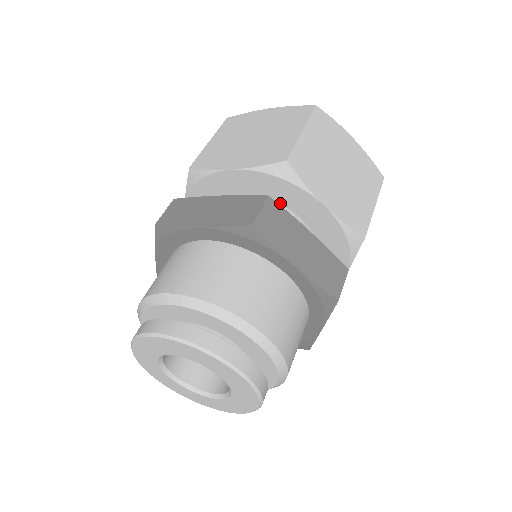
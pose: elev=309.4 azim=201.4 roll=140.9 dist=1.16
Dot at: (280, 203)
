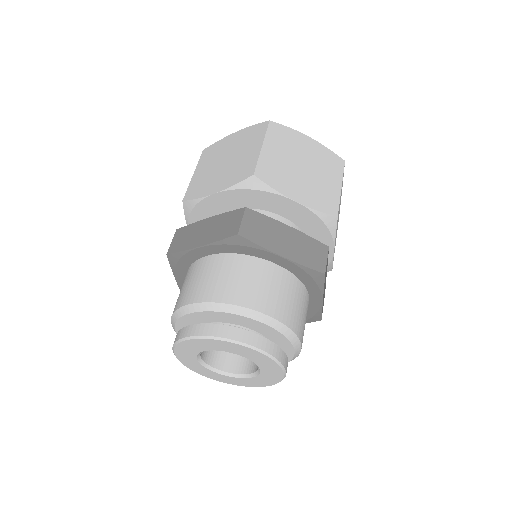
Dot at: (261, 209)
